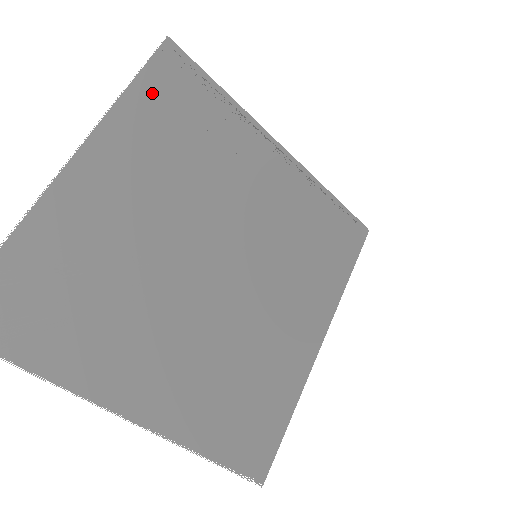
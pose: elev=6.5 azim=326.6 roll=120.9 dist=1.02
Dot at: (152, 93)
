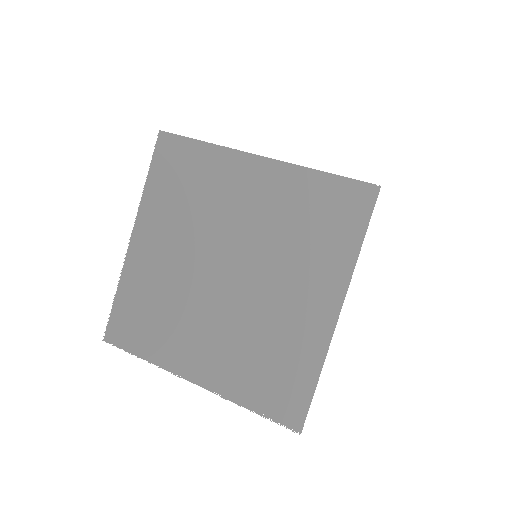
Dot at: (158, 176)
